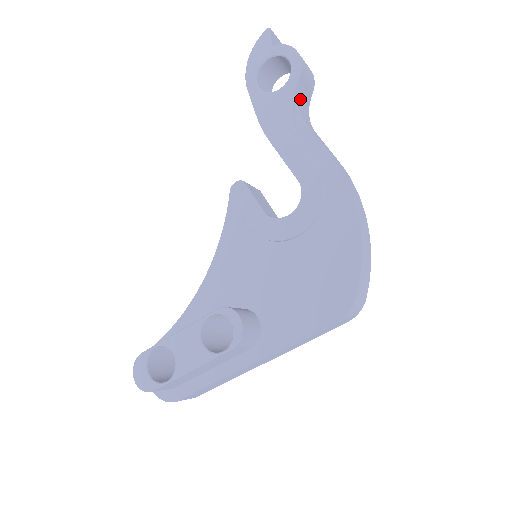
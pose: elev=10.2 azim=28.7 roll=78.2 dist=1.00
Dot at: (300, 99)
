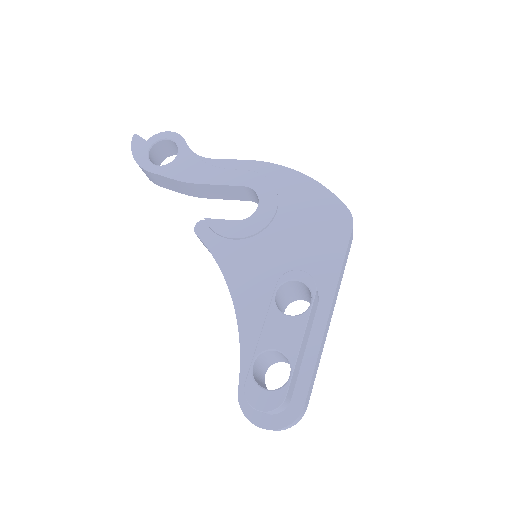
Dot at: occluded
